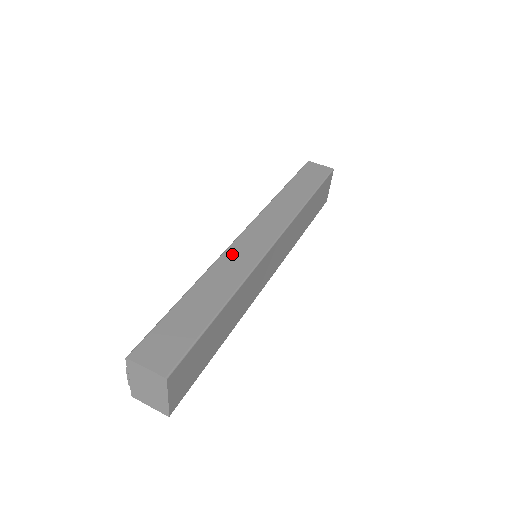
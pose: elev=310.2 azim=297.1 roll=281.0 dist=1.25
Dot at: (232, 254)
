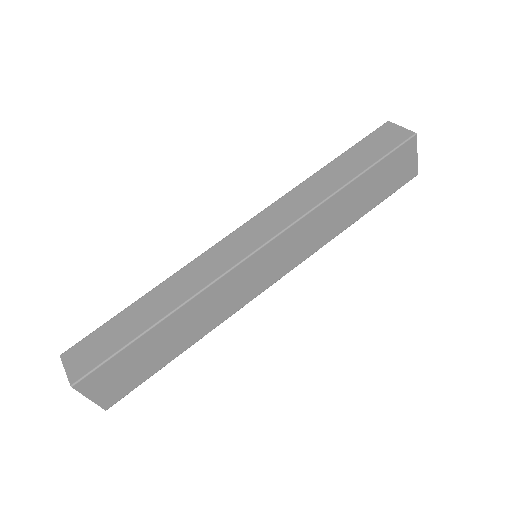
Dot at: (207, 258)
